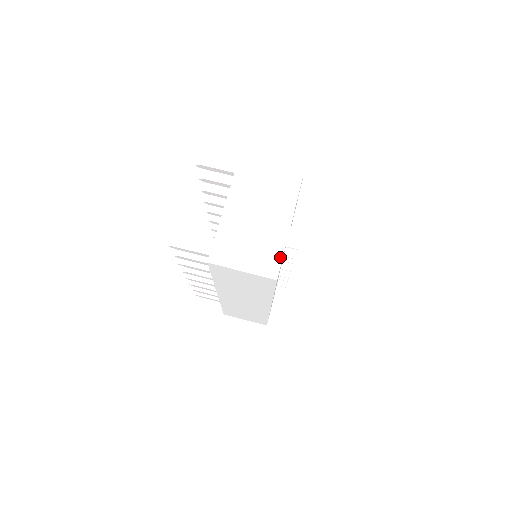
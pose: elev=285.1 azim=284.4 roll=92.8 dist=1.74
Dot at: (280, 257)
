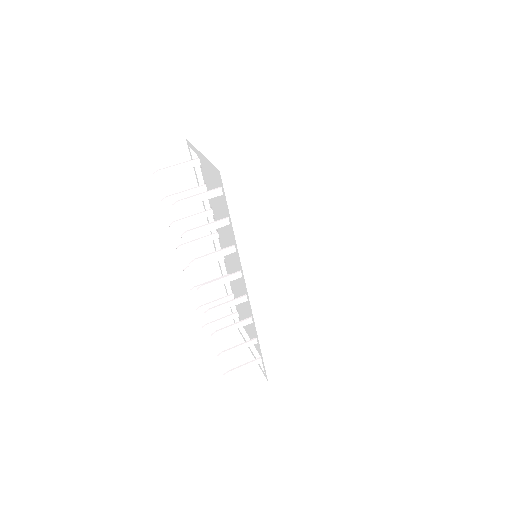
Dot at: (277, 144)
